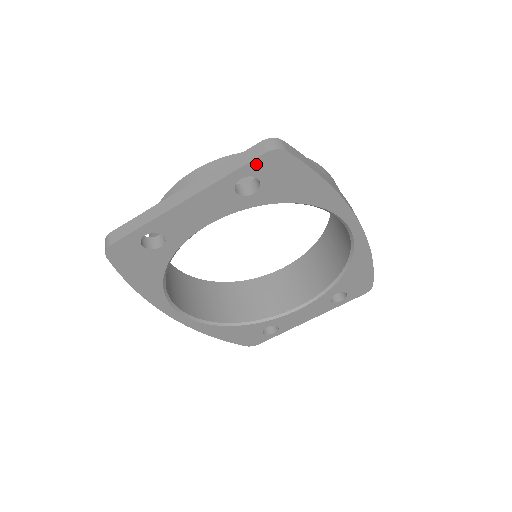
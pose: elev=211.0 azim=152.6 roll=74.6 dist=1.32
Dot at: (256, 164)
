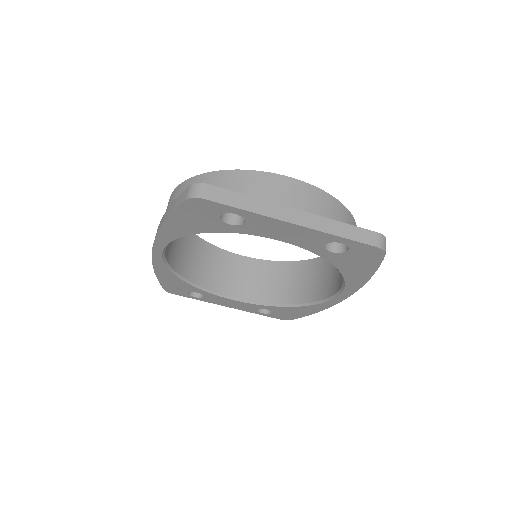
Dot at: (362, 246)
